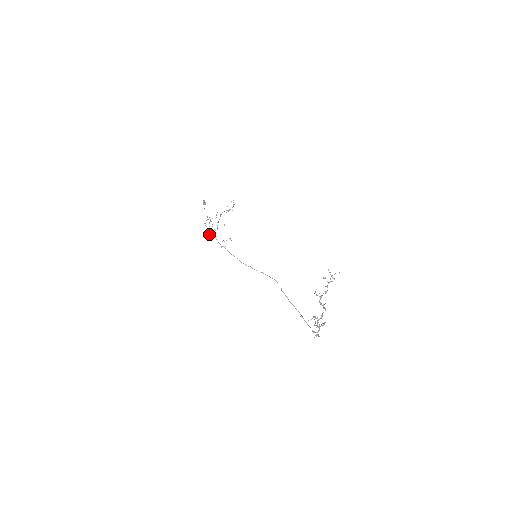
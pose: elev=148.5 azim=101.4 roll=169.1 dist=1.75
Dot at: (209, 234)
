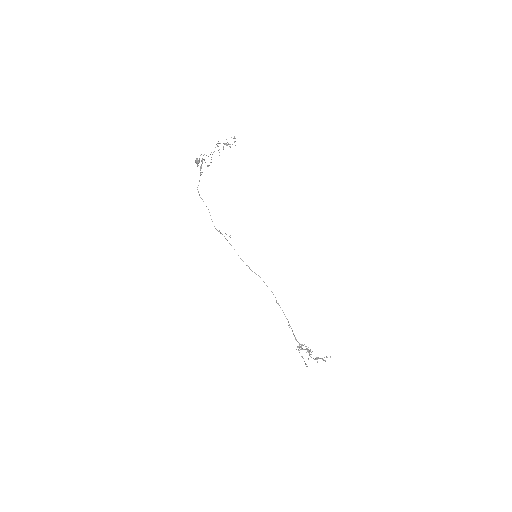
Dot at: occluded
